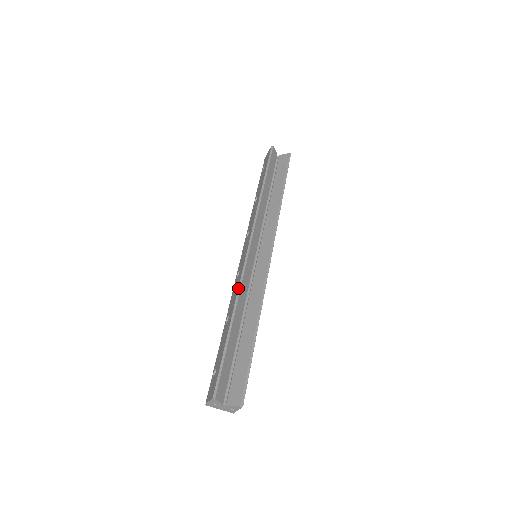
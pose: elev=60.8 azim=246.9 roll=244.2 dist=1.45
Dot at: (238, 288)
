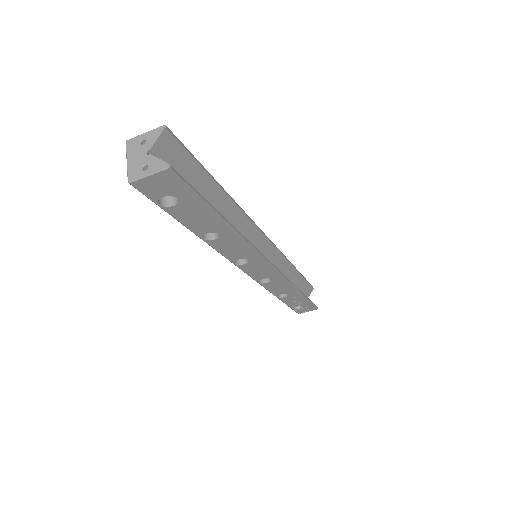
Dot at: occluded
